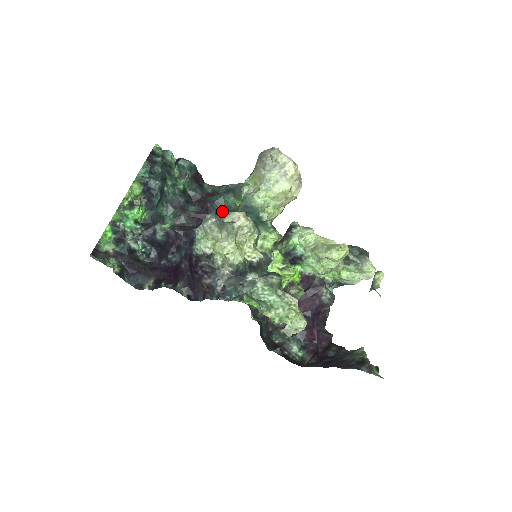
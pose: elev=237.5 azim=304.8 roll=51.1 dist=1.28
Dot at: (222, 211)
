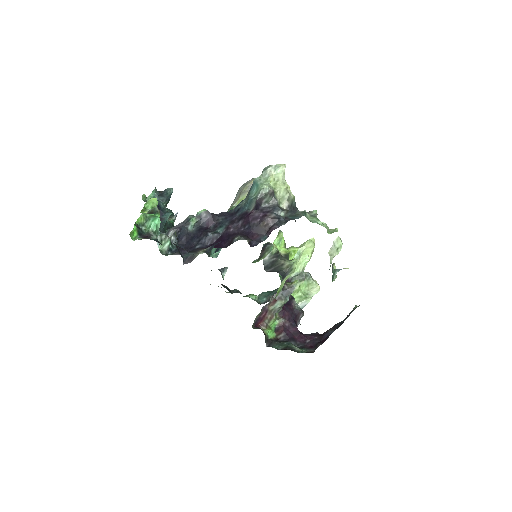
Dot at: occluded
